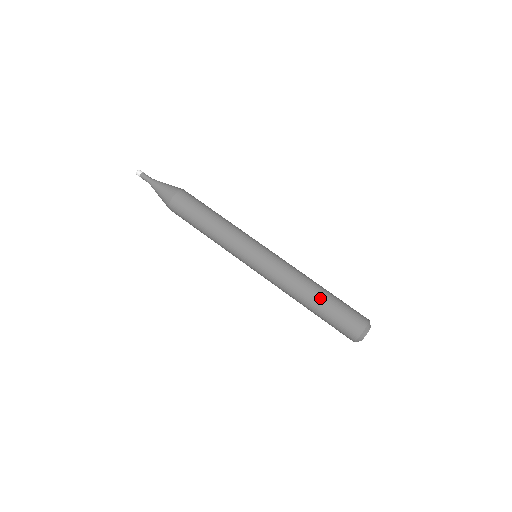
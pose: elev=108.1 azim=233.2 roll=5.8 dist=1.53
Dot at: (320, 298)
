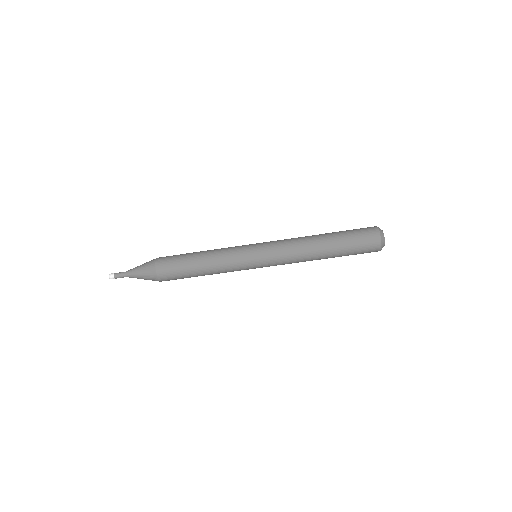
Dot at: occluded
